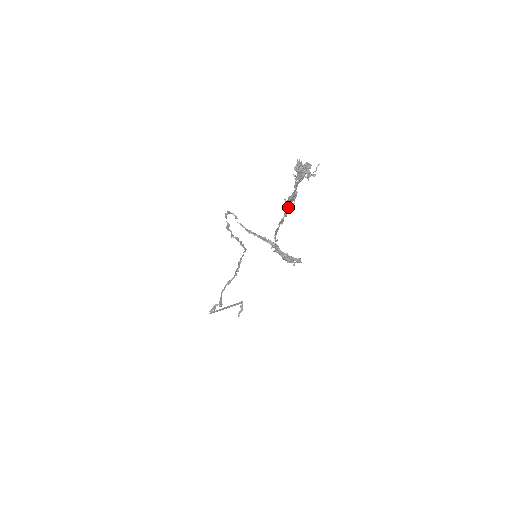
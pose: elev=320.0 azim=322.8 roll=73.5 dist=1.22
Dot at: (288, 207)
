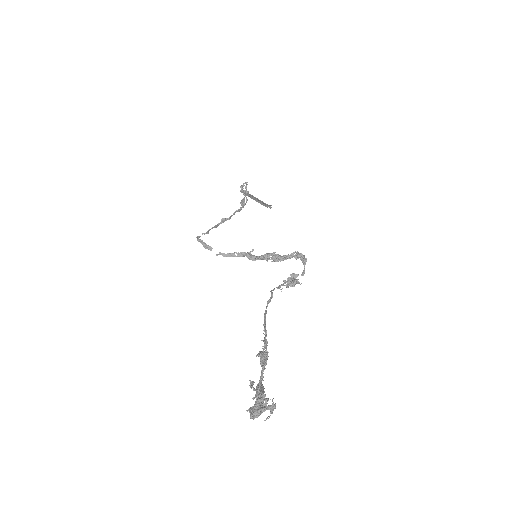
Dot at: (263, 340)
